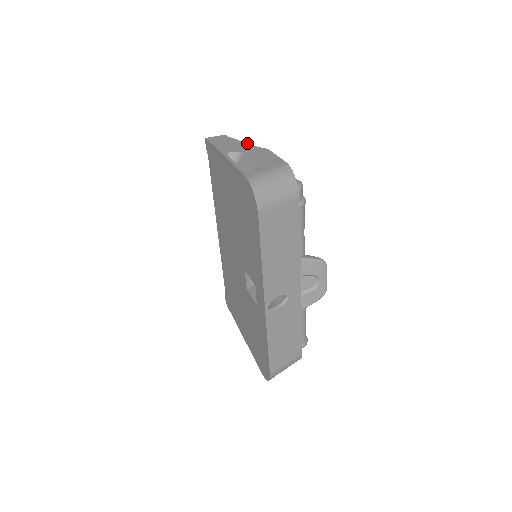
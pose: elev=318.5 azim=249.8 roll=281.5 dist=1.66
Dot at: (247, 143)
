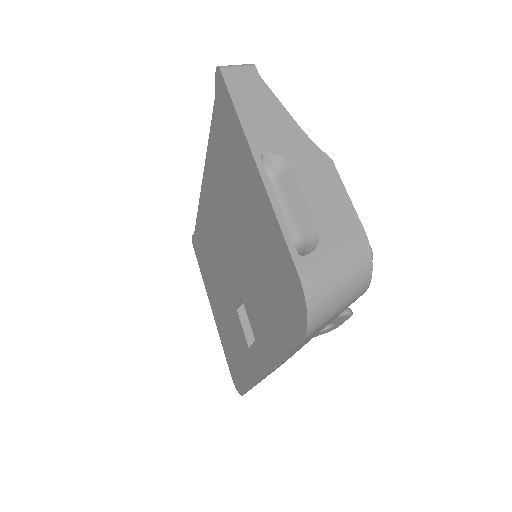
Dot at: (295, 121)
